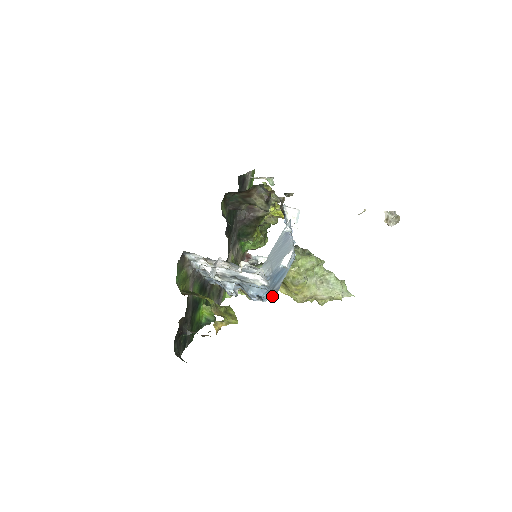
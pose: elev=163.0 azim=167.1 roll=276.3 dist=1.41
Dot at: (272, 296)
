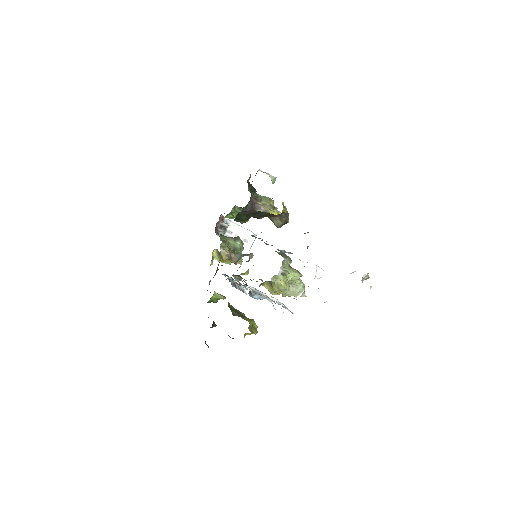
Dot at: occluded
